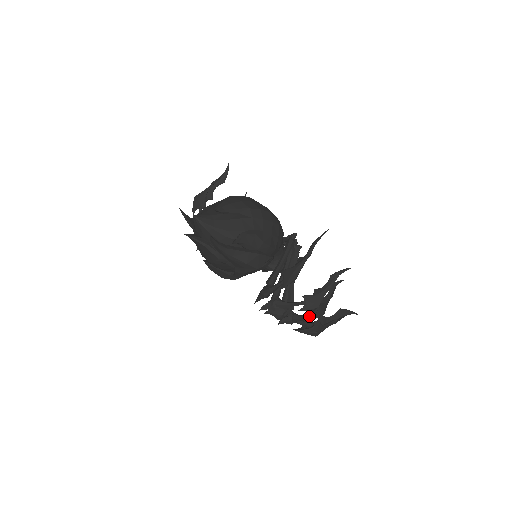
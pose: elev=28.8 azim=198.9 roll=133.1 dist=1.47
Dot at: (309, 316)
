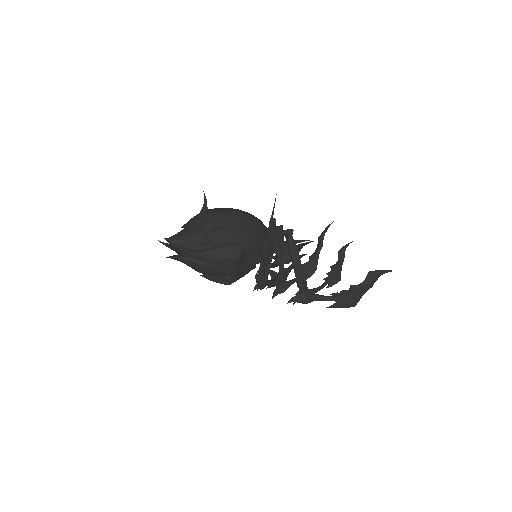
Dot at: (324, 286)
